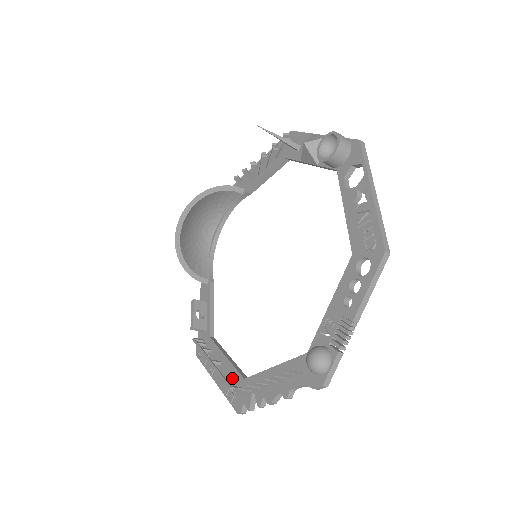
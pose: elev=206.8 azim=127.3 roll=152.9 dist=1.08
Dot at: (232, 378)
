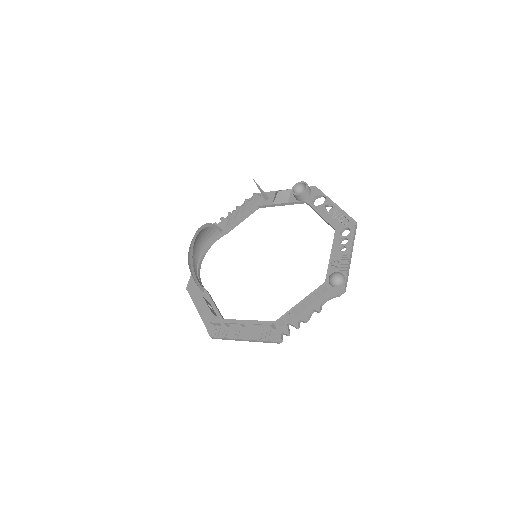
Dot at: (262, 327)
